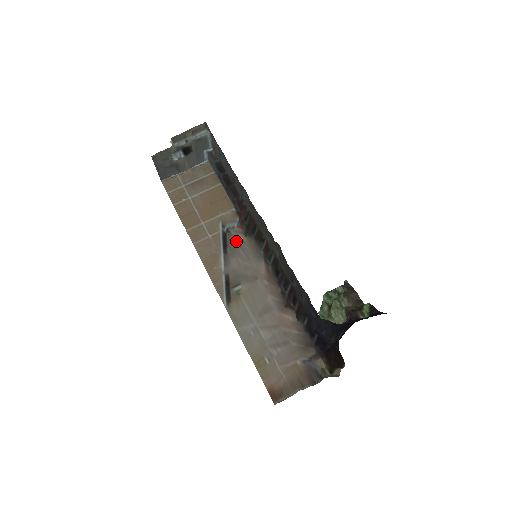
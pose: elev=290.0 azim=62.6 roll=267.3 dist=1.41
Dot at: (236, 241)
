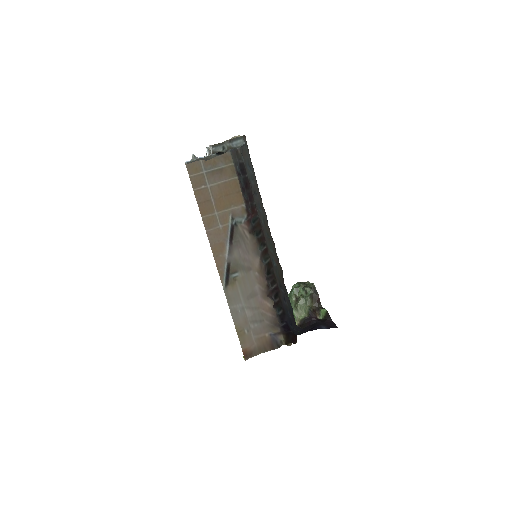
Dot at: (241, 235)
